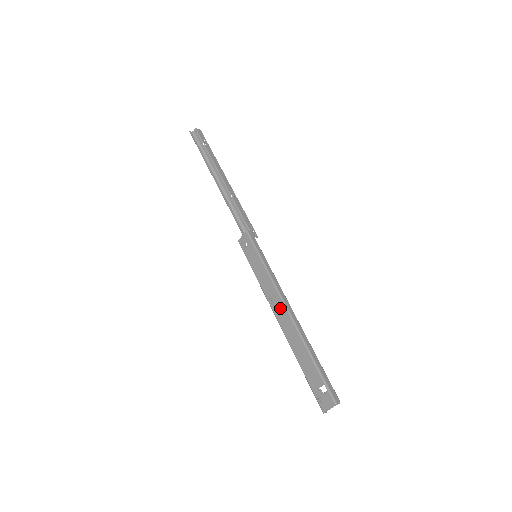
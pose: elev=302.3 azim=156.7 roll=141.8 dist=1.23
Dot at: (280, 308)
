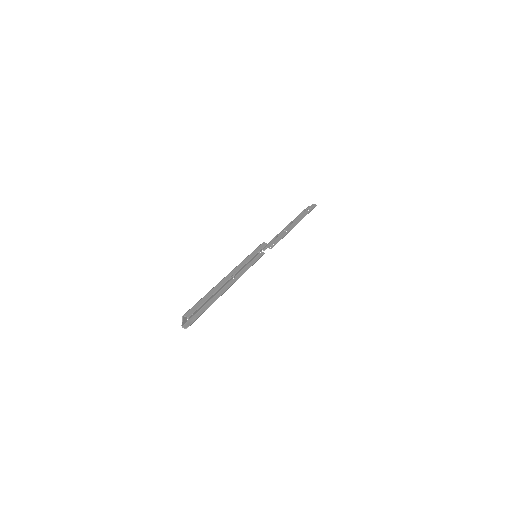
Dot at: occluded
